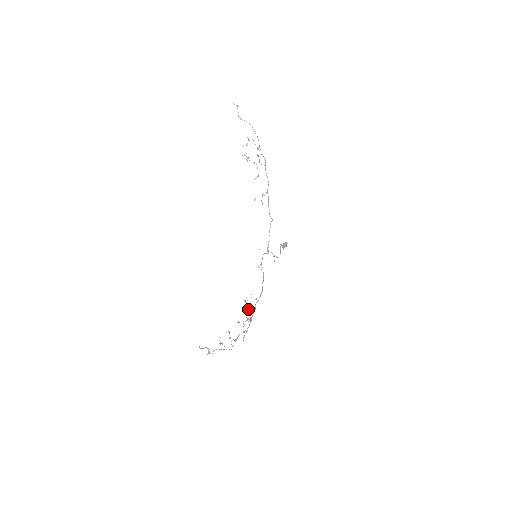
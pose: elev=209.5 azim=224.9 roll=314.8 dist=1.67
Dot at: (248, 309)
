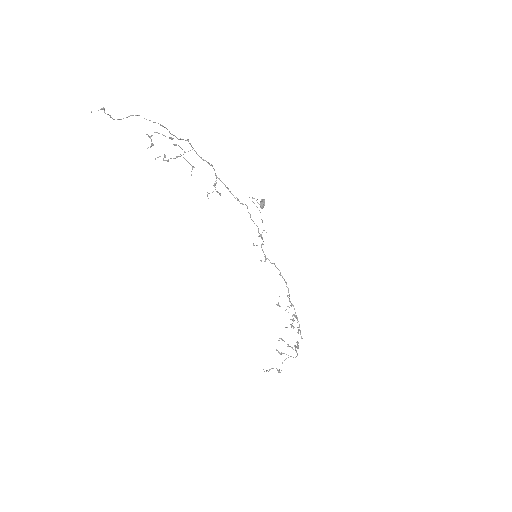
Dot at: occluded
